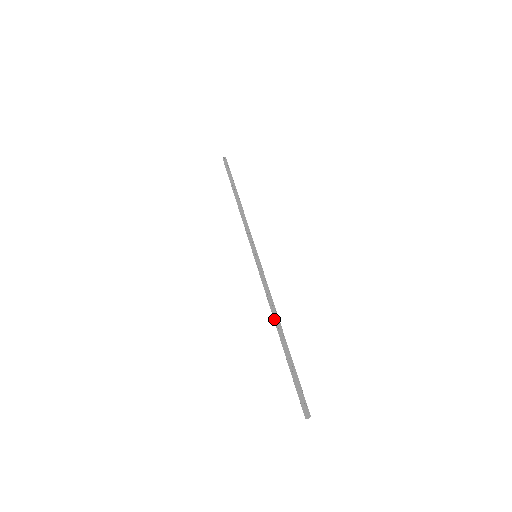
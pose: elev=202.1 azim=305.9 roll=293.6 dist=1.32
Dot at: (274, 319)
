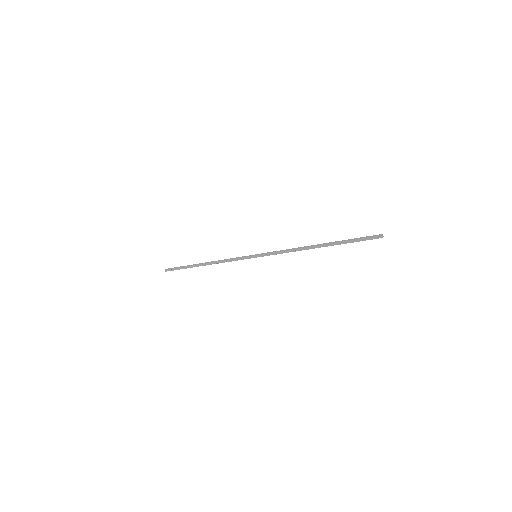
Dot at: (307, 247)
